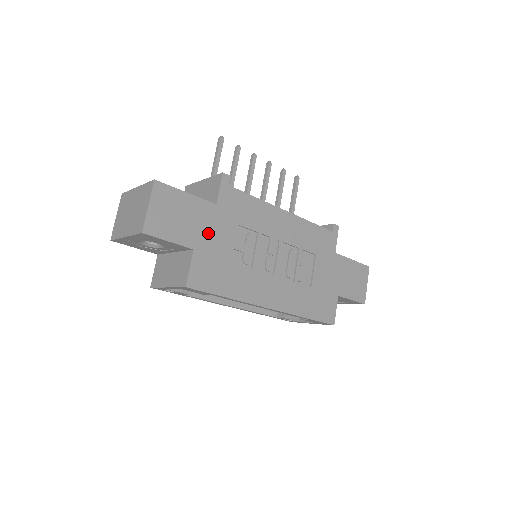
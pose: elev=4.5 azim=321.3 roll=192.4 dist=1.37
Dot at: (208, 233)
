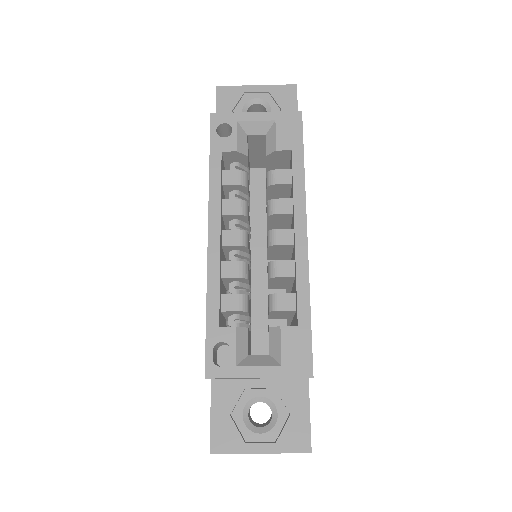
Dot at: occluded
